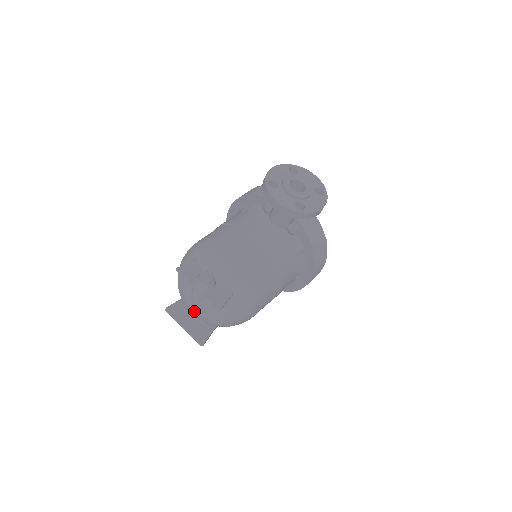
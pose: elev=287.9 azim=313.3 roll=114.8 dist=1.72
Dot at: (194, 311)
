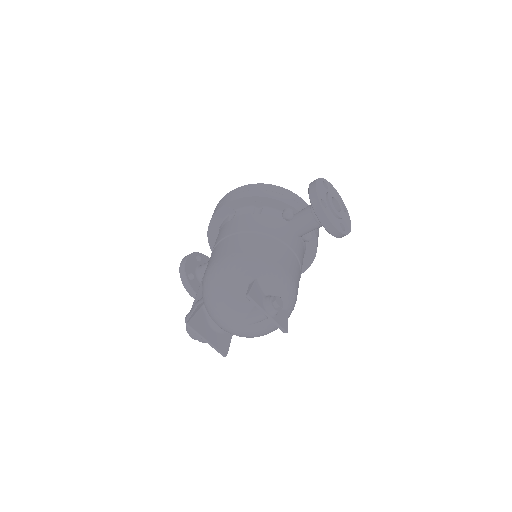
Dot at: (239, 329)
